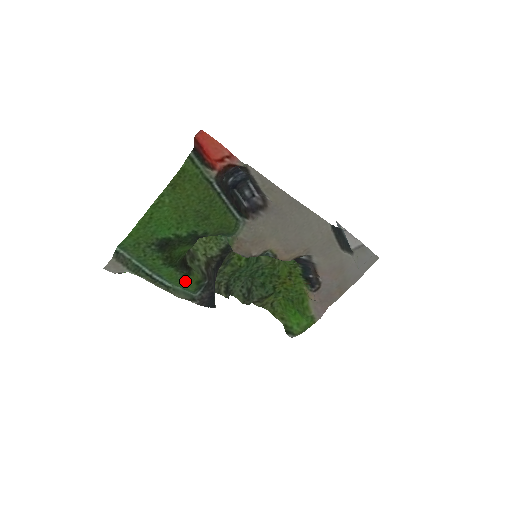
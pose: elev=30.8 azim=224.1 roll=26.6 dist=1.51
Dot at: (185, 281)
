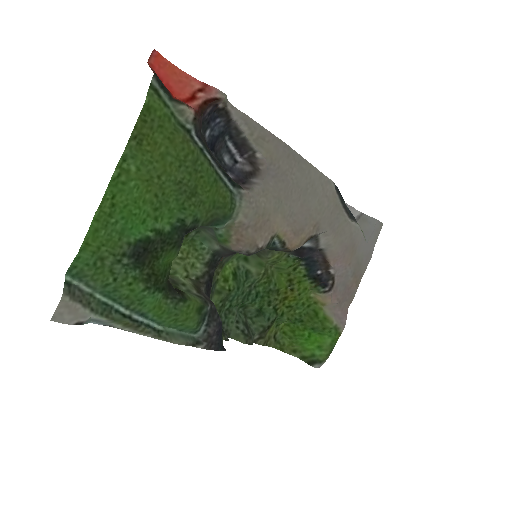
Dot at: (181, 312)
